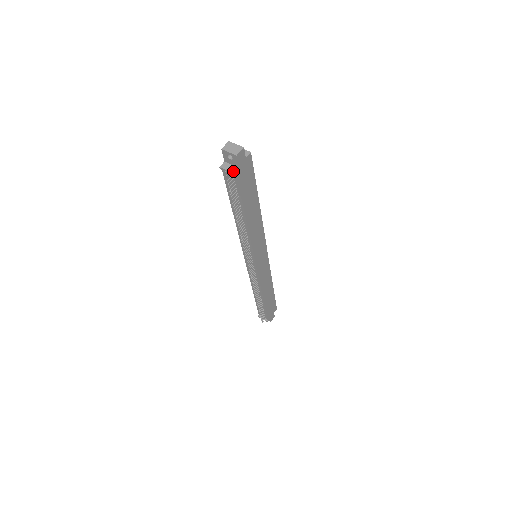
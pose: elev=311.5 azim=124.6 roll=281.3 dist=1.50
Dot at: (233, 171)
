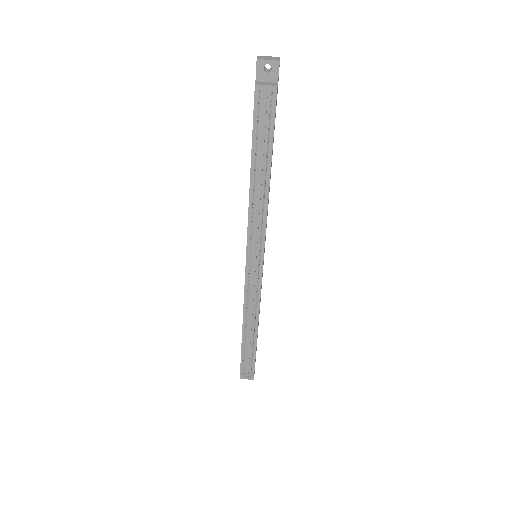
Dot at: (274, 85)
